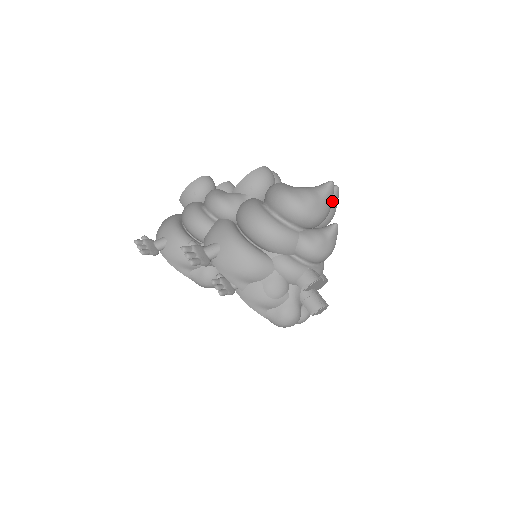
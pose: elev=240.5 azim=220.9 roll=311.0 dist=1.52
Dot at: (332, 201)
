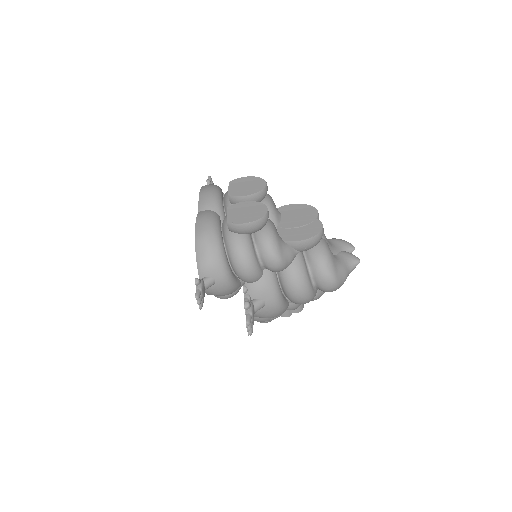
Dot at: occluded
